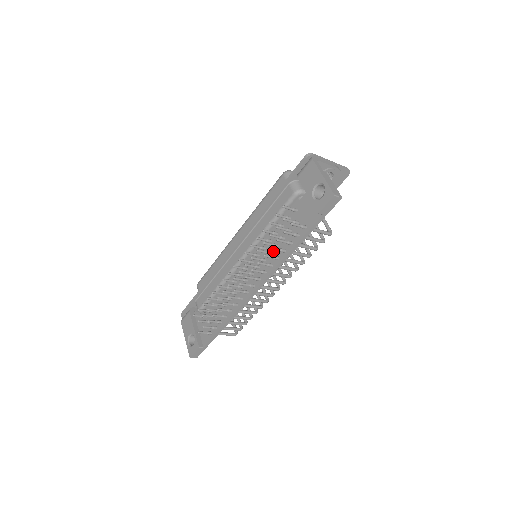
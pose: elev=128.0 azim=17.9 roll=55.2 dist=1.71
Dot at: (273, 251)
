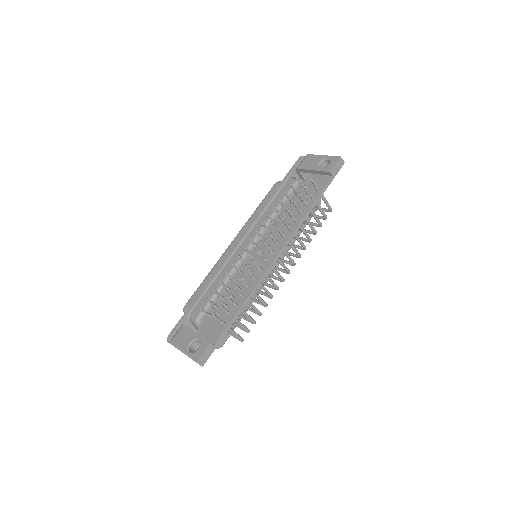
Dot at: (288, 221)
